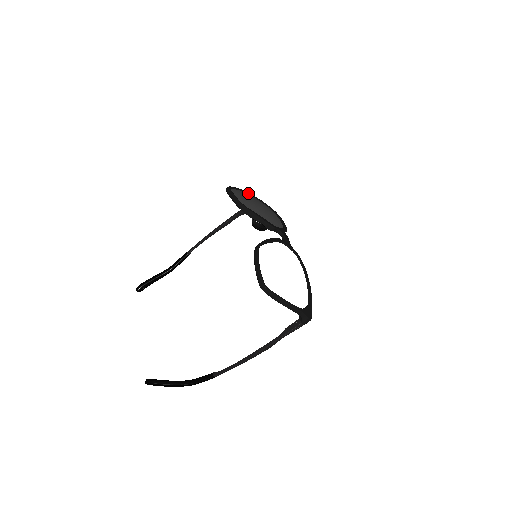
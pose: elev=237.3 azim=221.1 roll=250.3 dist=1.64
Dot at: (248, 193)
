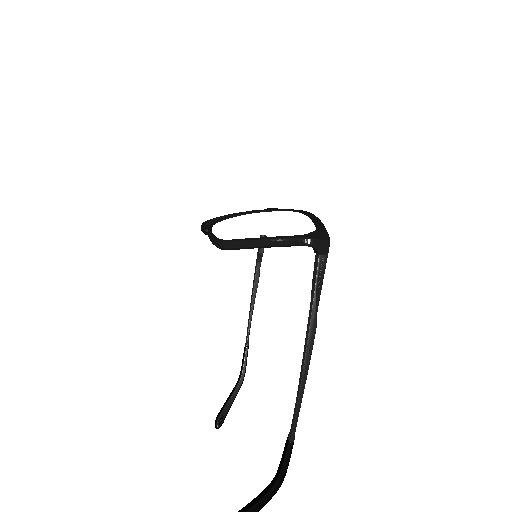
Dot at: occluded
